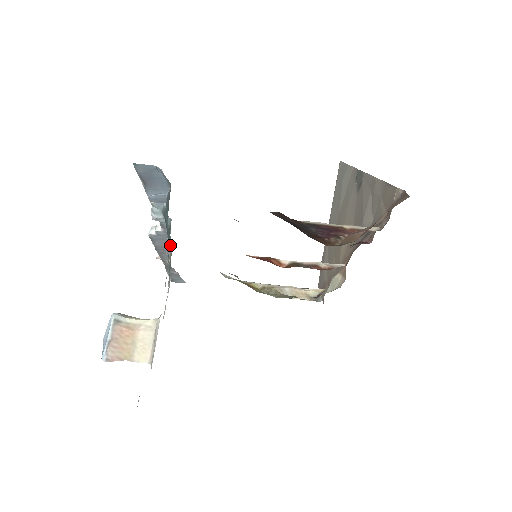
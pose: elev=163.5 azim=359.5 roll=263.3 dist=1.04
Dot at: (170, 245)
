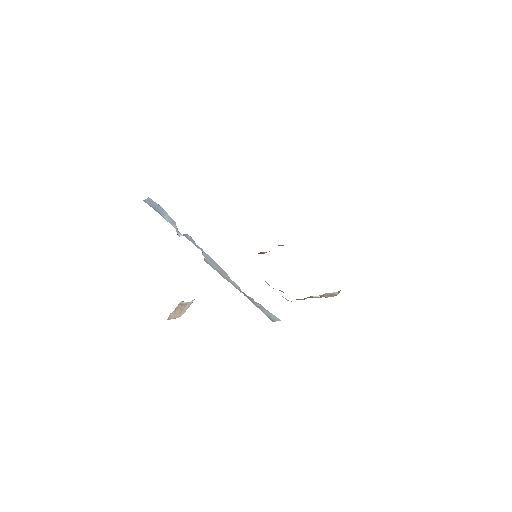
Dot at: occluded
